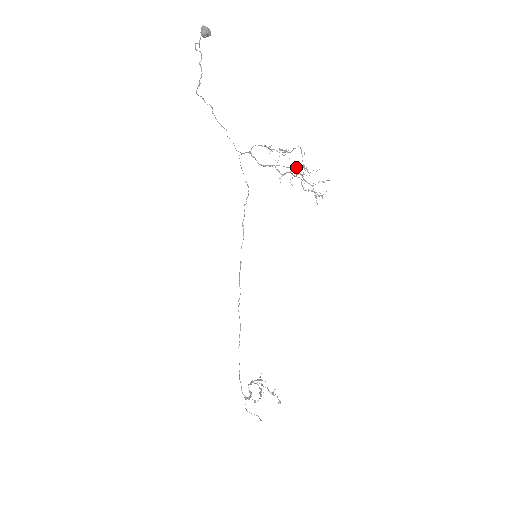
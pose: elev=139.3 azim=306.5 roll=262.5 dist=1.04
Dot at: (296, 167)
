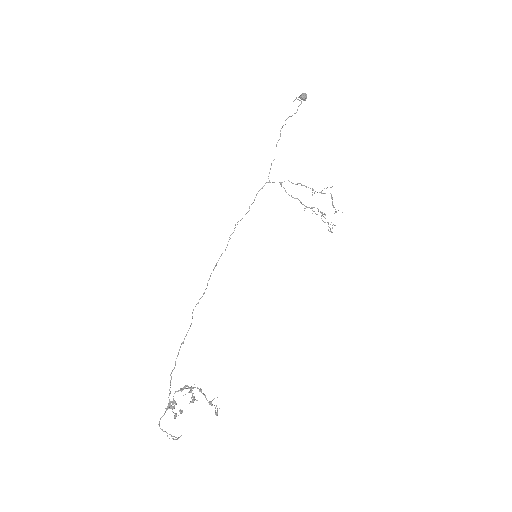
Dot at: occluded
